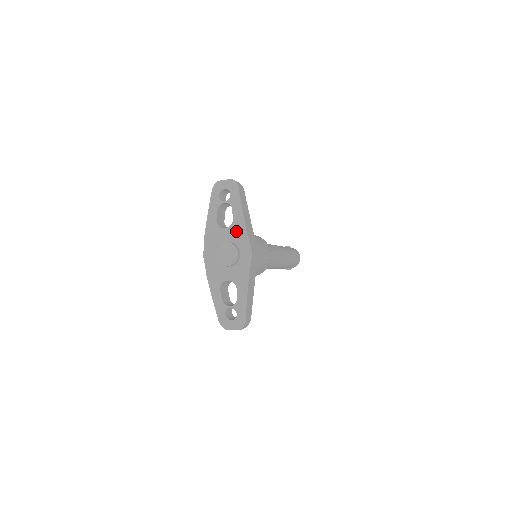
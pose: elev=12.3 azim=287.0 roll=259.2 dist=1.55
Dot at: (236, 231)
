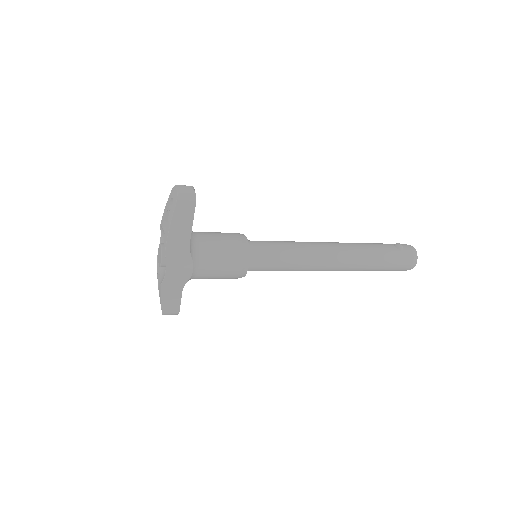
Dot at: occluded
